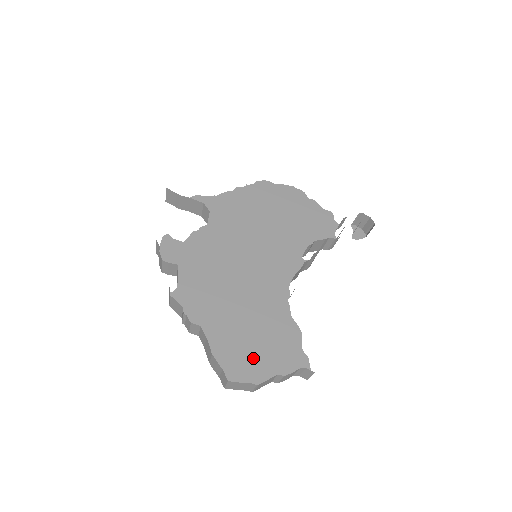
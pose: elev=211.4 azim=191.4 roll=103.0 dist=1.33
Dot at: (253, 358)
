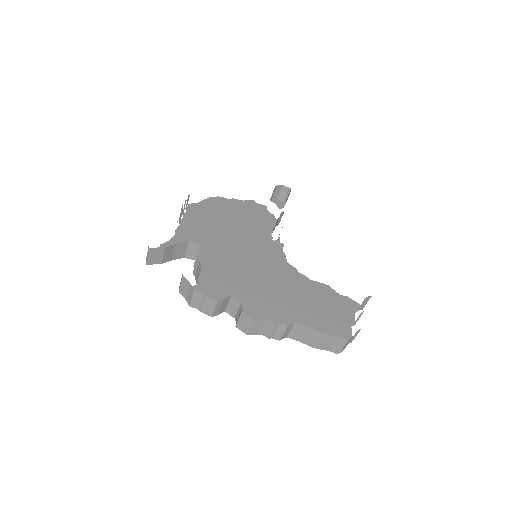
Dot at: (327, 322)
